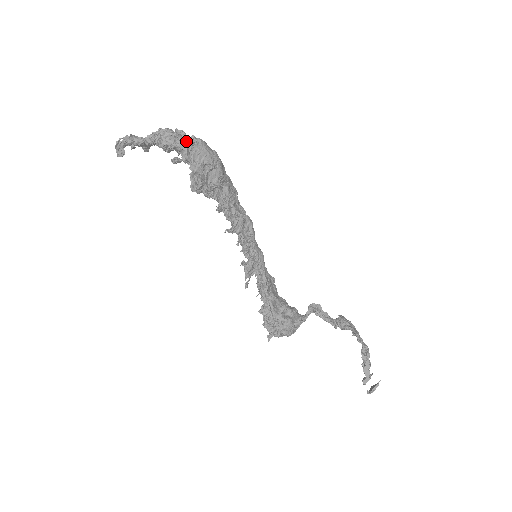
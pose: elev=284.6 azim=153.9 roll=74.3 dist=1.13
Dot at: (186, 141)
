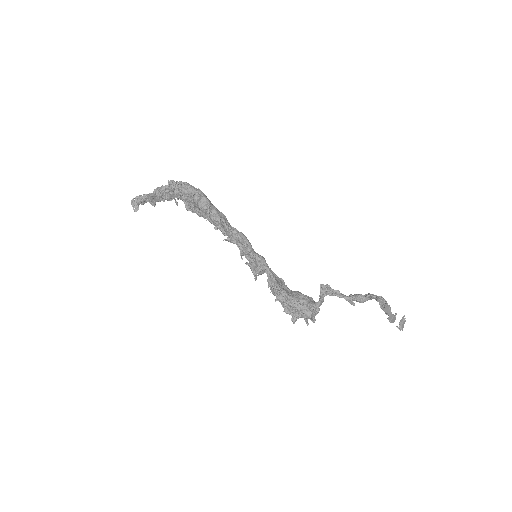
Dot at: (175, 183)
